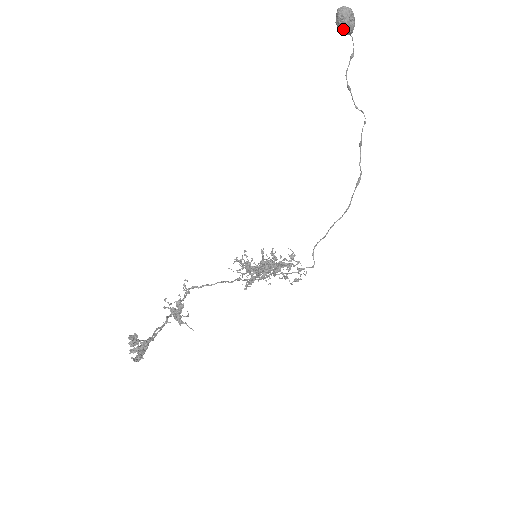
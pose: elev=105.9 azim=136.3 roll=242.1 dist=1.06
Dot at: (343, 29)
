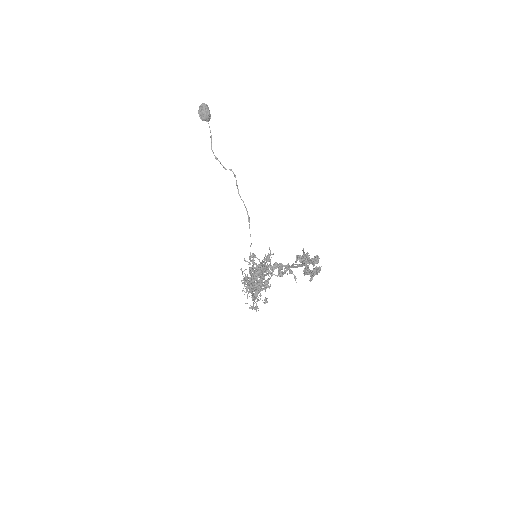
Dot at: (208, 115)
